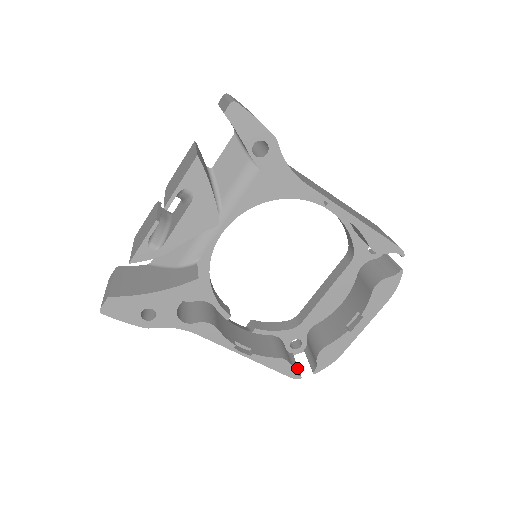
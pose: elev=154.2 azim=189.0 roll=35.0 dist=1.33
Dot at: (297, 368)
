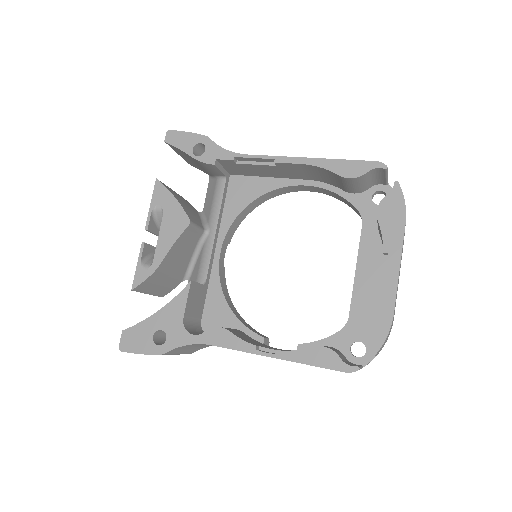
Dot at: (357, 365)
